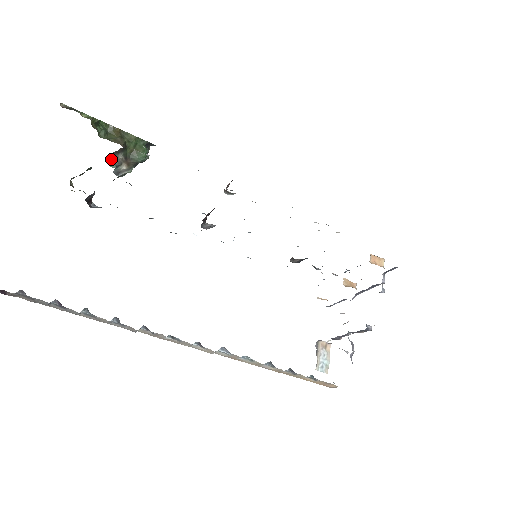
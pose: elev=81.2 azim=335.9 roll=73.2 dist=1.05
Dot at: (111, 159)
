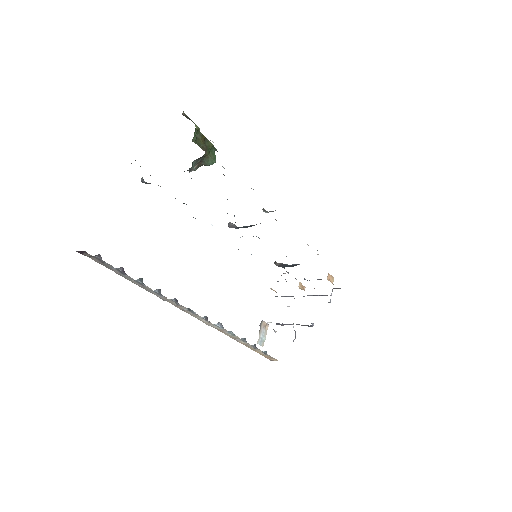
Dot at: (195, 161)
